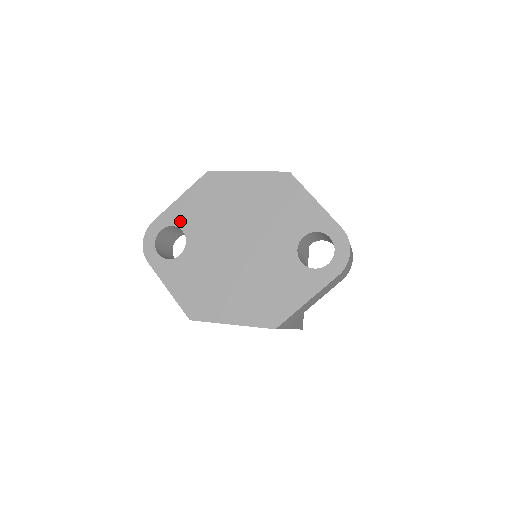
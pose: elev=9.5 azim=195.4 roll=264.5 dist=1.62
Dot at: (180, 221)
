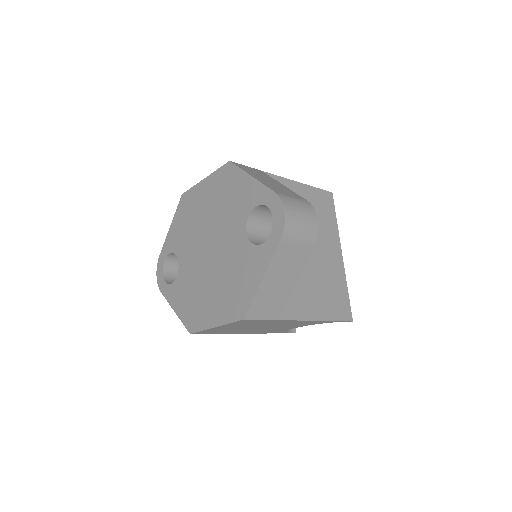
Dot at: (173, 247)
